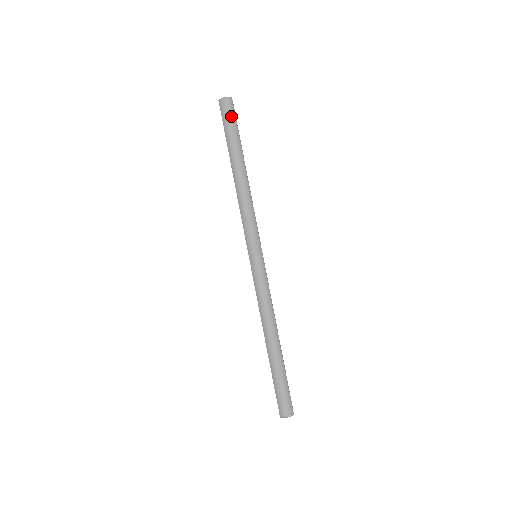
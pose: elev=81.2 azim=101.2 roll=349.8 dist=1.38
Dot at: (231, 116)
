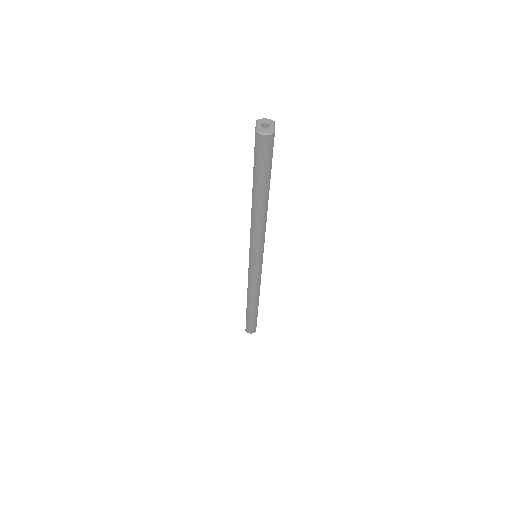
Dot at: (267, 155)
